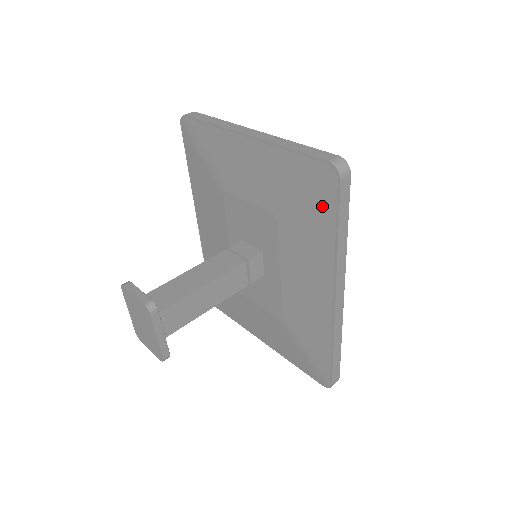
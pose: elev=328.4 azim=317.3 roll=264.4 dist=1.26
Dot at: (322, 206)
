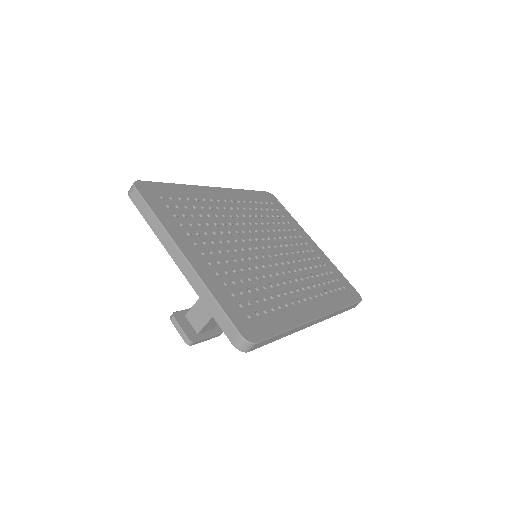
Dot at: occluded
